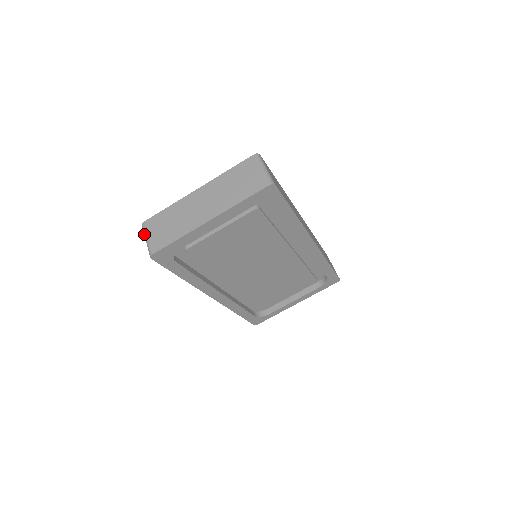
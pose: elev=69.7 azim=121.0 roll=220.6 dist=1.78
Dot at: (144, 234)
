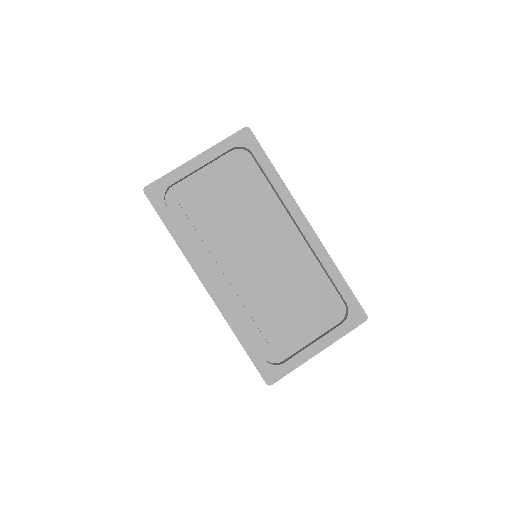
Dot at: occluded
